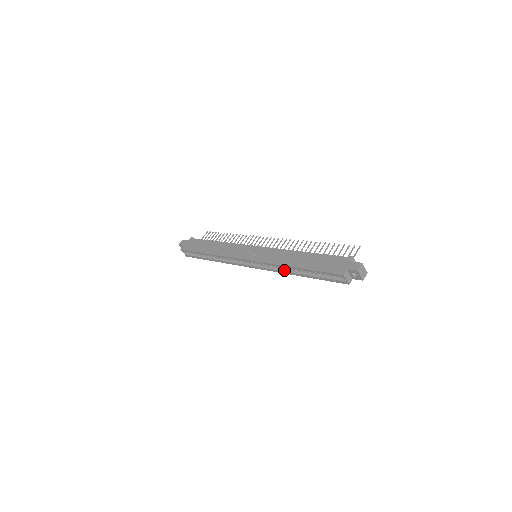
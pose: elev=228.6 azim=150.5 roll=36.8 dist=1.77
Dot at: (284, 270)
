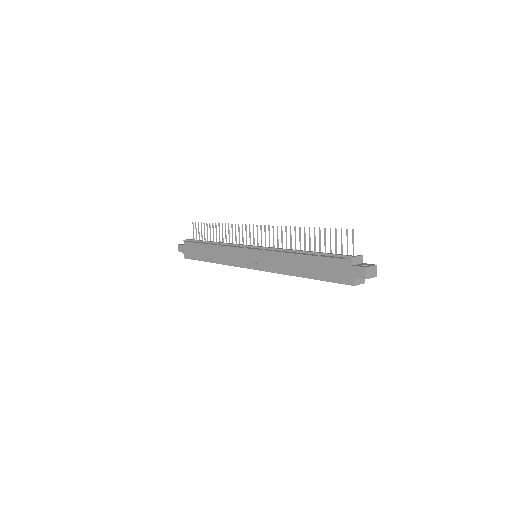
Dot at: occluded
